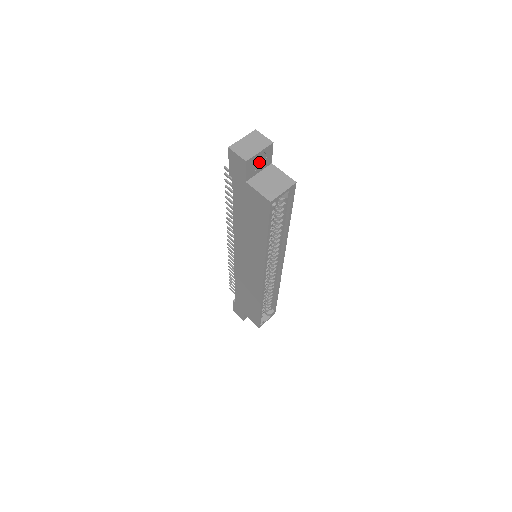
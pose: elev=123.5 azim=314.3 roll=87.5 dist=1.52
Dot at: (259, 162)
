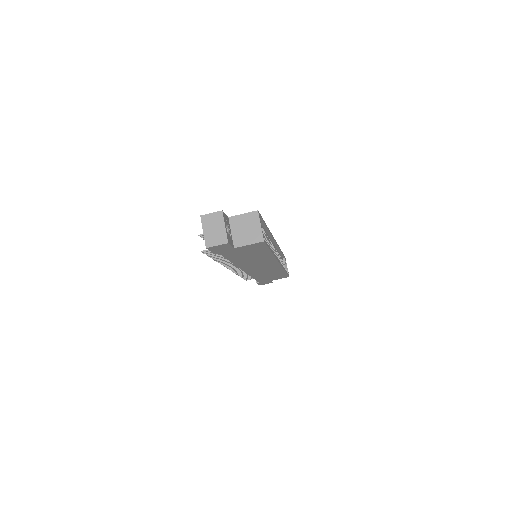
Dot at: (227, 229)
